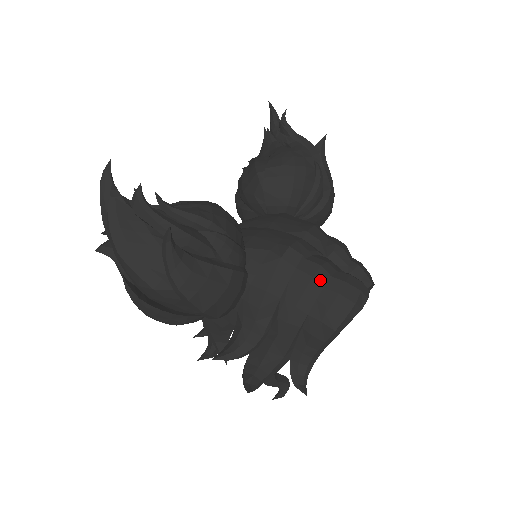
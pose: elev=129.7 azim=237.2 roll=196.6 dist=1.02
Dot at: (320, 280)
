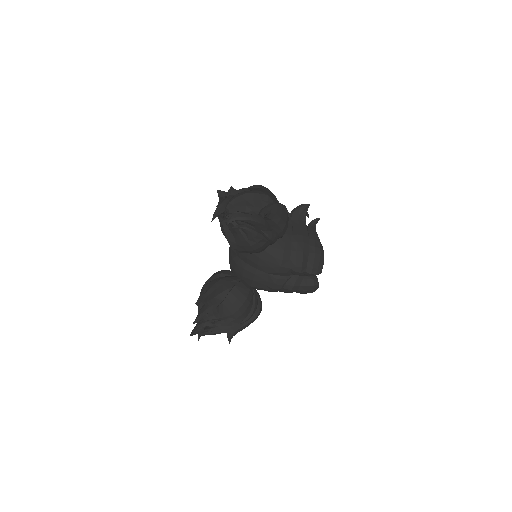
Dot at: occluded
